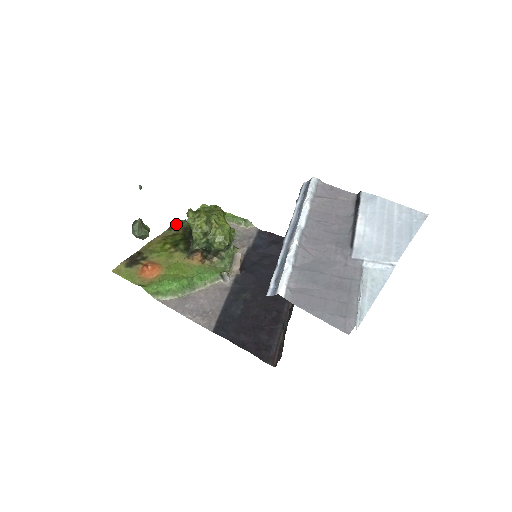
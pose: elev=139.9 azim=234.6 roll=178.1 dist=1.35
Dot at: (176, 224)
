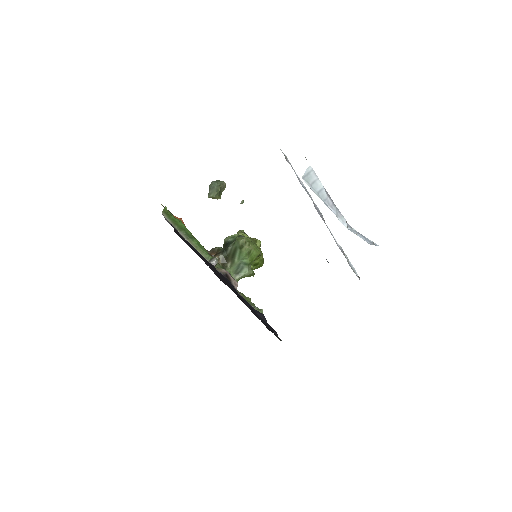
Dot at: occluded
